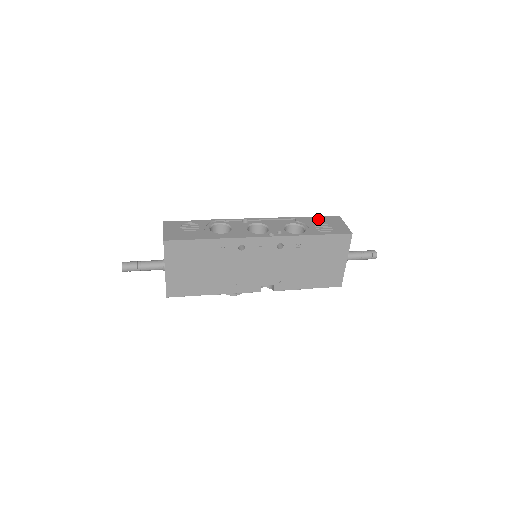
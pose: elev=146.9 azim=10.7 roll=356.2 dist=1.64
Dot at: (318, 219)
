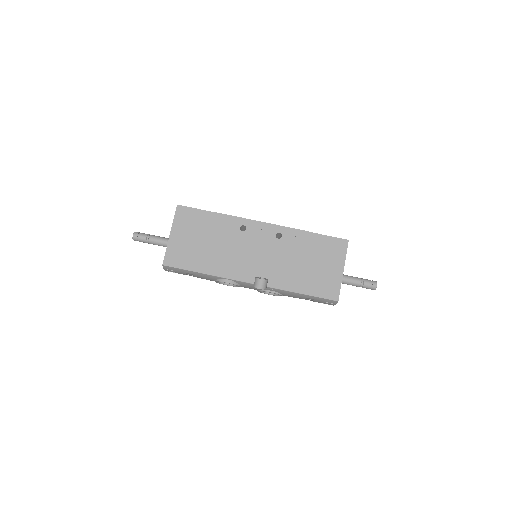
Dot at: occluded
